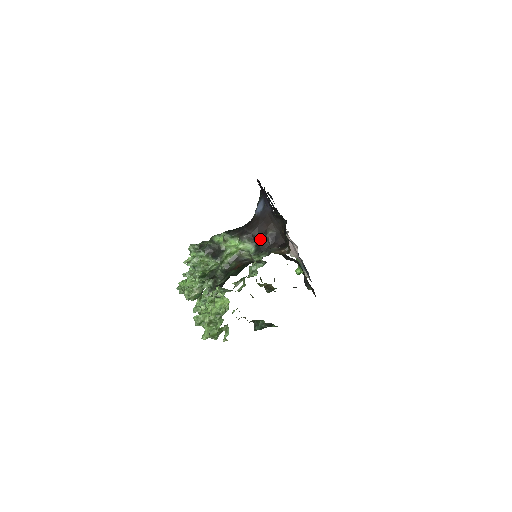
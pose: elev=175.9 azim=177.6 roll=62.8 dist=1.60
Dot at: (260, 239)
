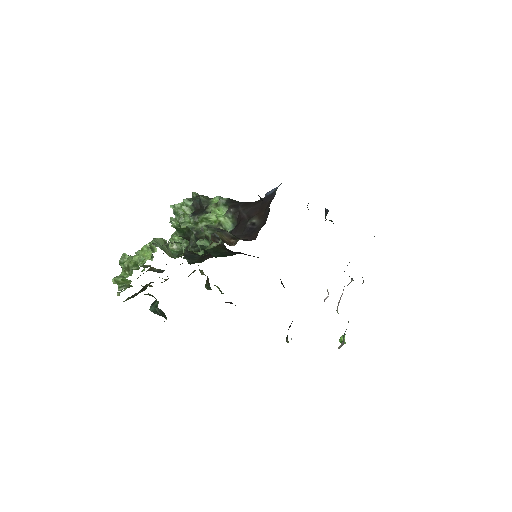
Dot at: (240, 222)
